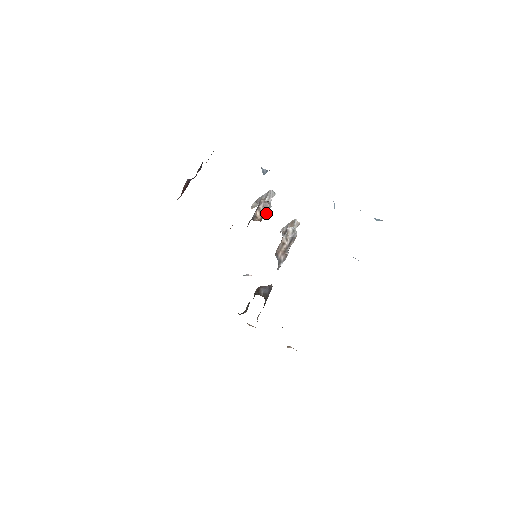
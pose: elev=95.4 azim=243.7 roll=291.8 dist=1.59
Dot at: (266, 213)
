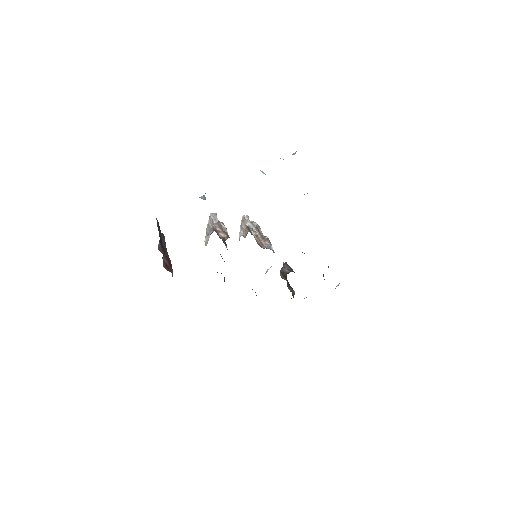
Dot at: (226, 229)
